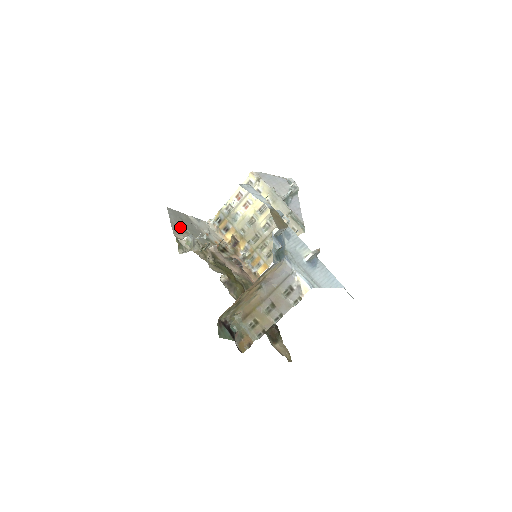
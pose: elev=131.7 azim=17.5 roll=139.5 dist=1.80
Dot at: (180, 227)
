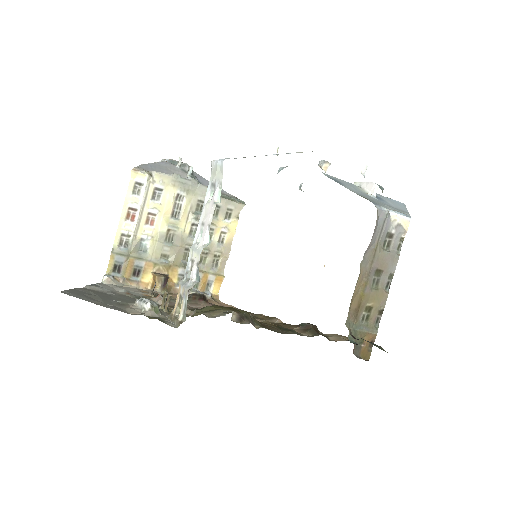
Dot at: (110, 303)
